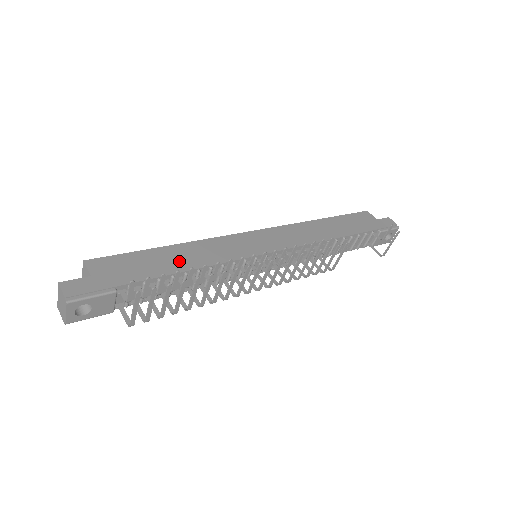
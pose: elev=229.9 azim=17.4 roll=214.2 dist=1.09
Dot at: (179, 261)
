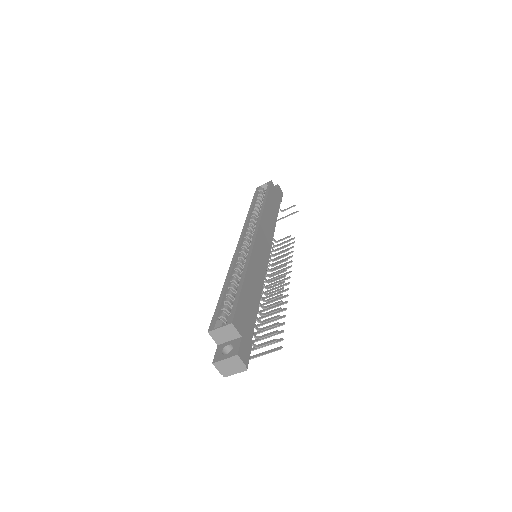
Dot at: (254, 292)
